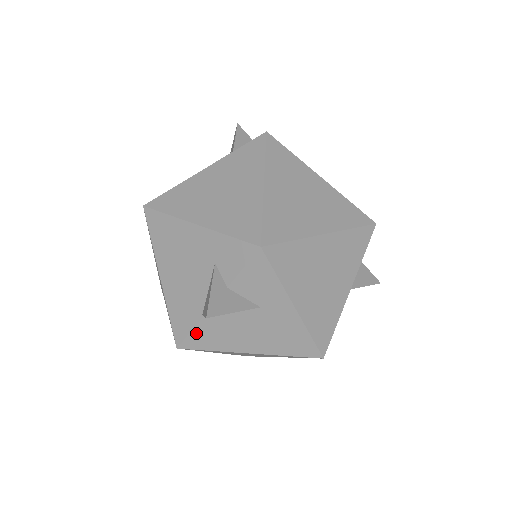
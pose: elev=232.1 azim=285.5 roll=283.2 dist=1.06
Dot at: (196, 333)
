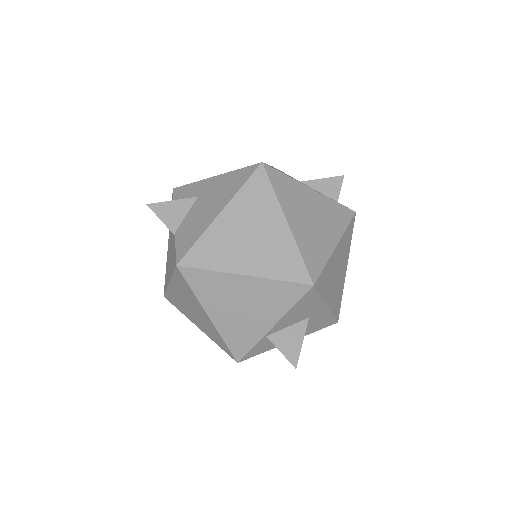
Dot at: (179, 245)
